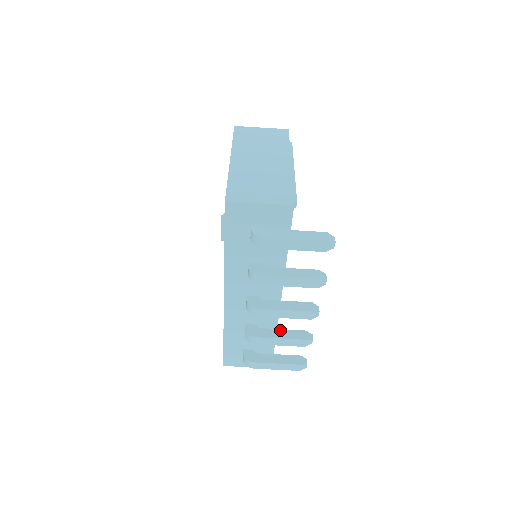
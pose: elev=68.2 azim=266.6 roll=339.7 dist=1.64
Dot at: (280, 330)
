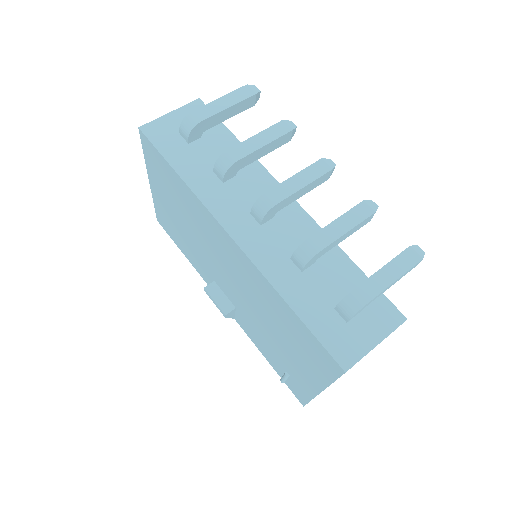
Dot at: occluded
